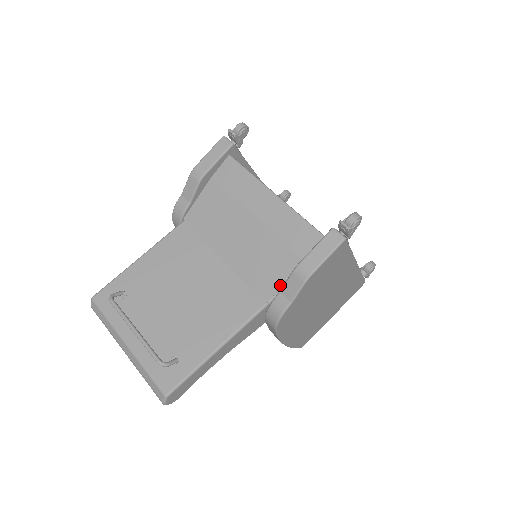
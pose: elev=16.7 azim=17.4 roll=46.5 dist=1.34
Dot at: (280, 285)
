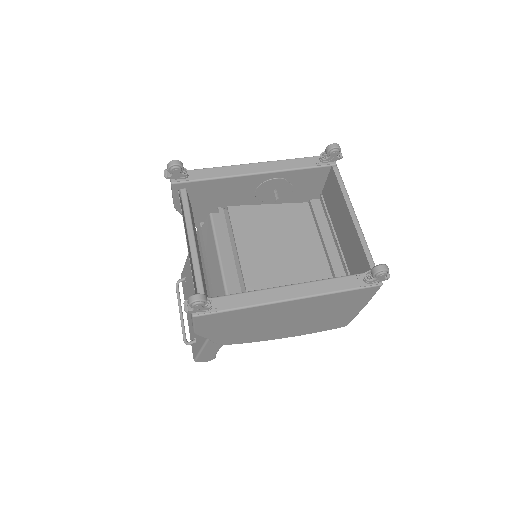
Dot at: occluded
